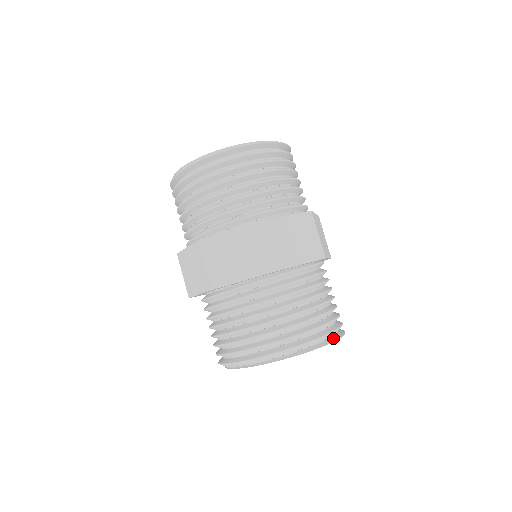
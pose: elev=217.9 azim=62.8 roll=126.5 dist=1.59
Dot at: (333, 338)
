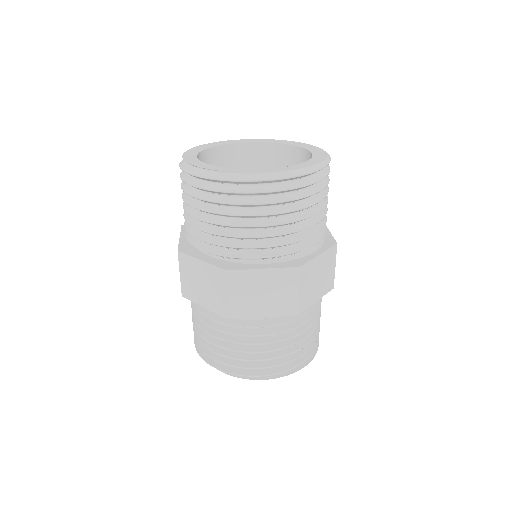
Dot at: occluded
